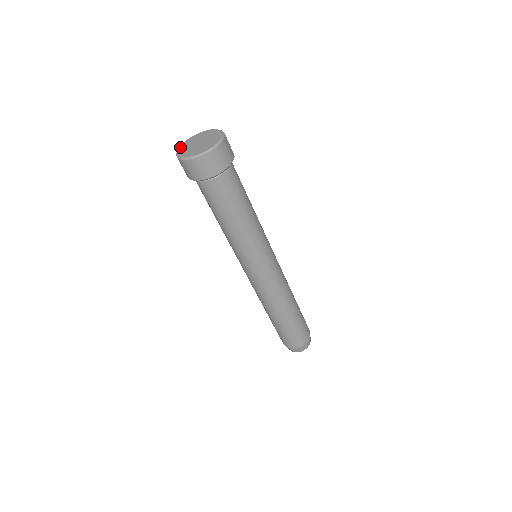
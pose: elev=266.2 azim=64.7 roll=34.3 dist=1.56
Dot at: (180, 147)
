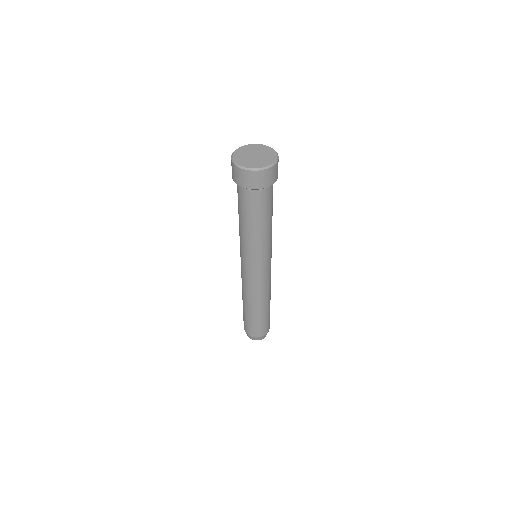
Dot at: (235, 154)
